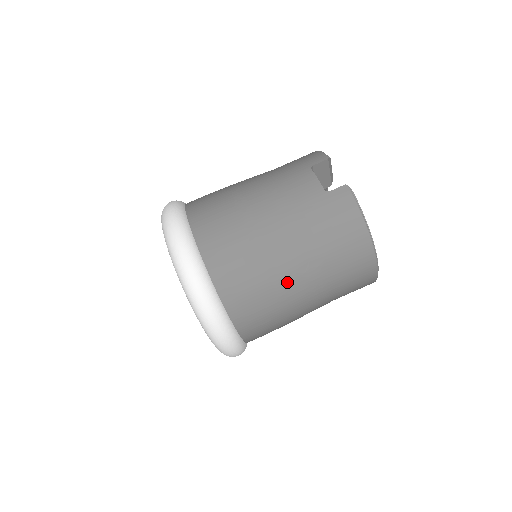
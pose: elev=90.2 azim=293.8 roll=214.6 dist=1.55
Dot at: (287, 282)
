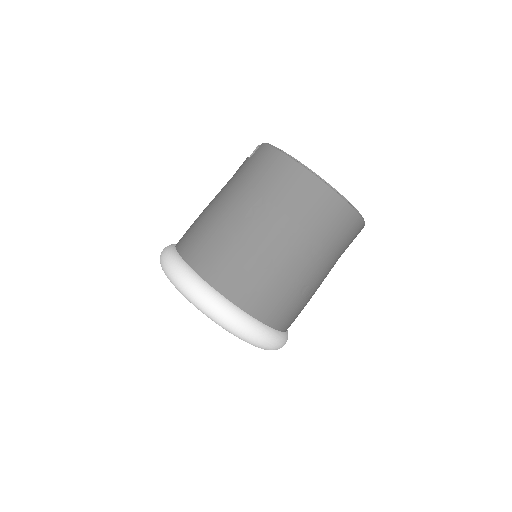
Dot at: (242, 231)
